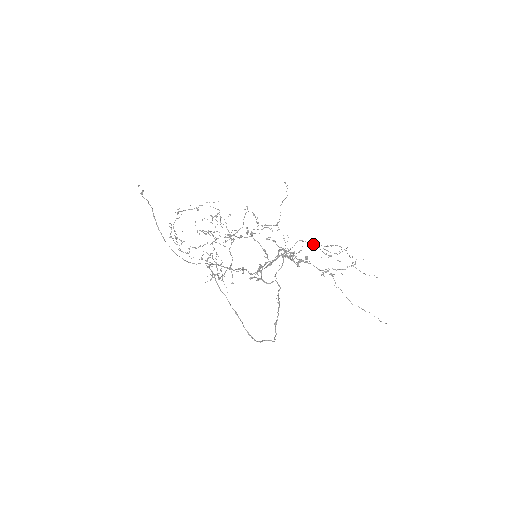
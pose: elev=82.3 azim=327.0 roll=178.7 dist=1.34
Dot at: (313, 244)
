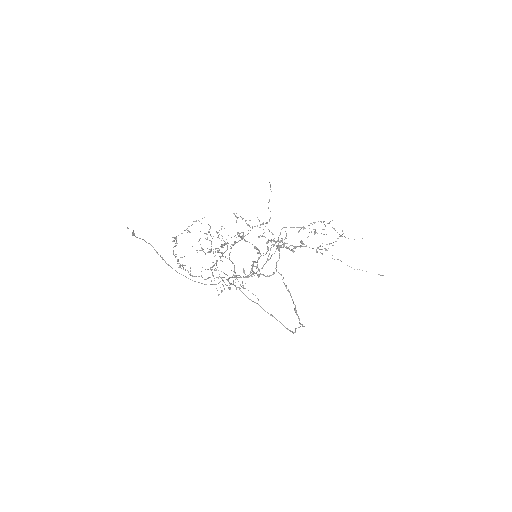
Dot at: (297, 227)
